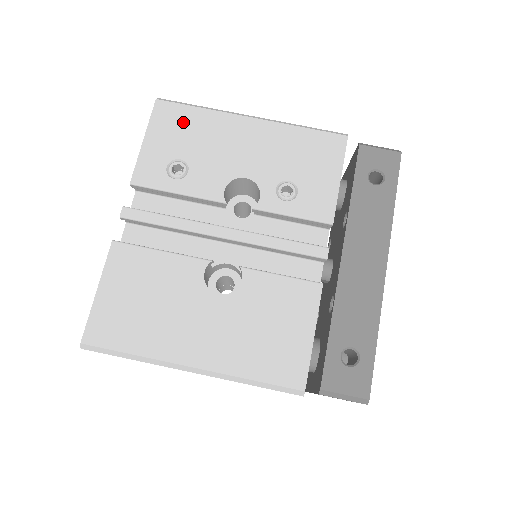
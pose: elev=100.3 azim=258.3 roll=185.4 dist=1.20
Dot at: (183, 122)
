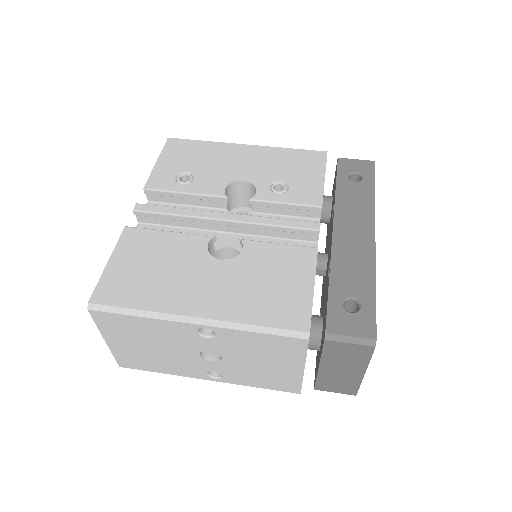
Dot at: (190, 150)
